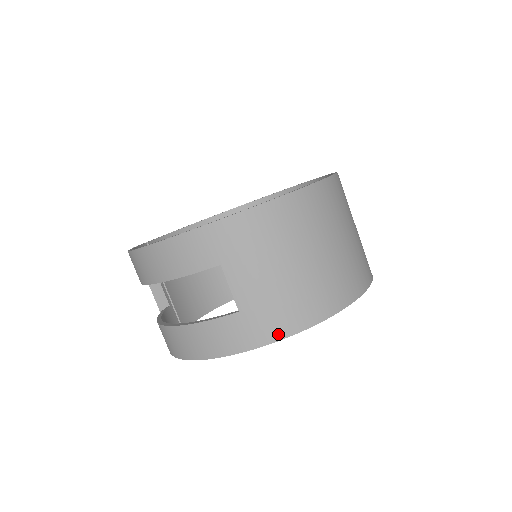
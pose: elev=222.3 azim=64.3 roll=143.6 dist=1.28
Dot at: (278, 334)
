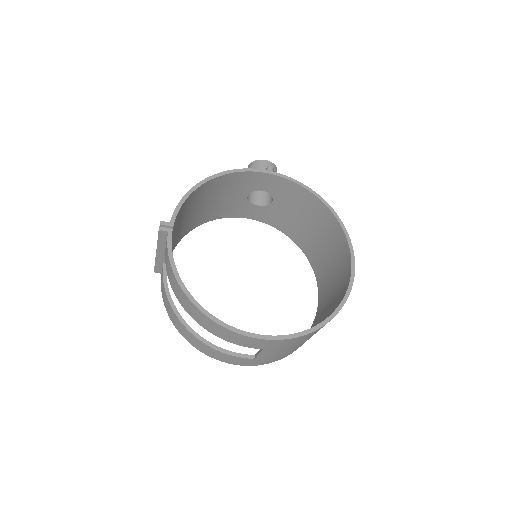
Dot at: (267, 363)
